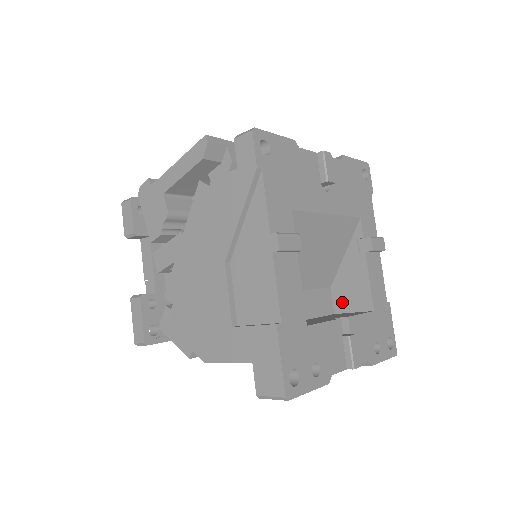
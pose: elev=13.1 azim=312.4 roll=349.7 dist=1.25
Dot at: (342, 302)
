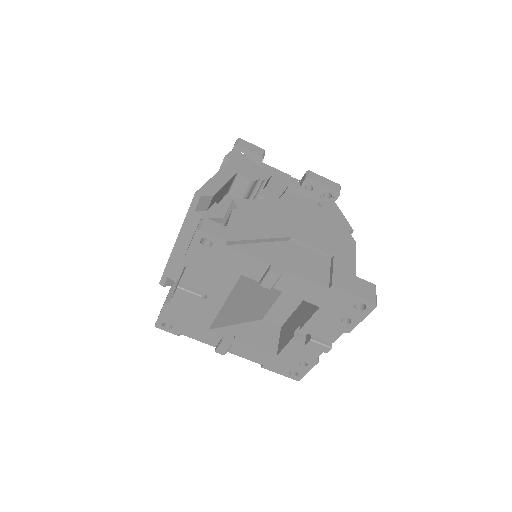
Dot at: occluded
